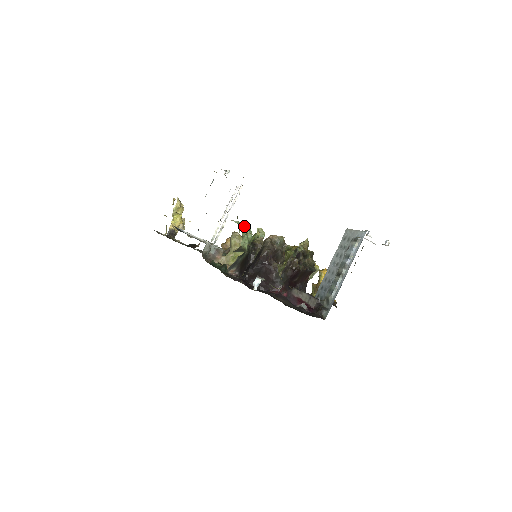
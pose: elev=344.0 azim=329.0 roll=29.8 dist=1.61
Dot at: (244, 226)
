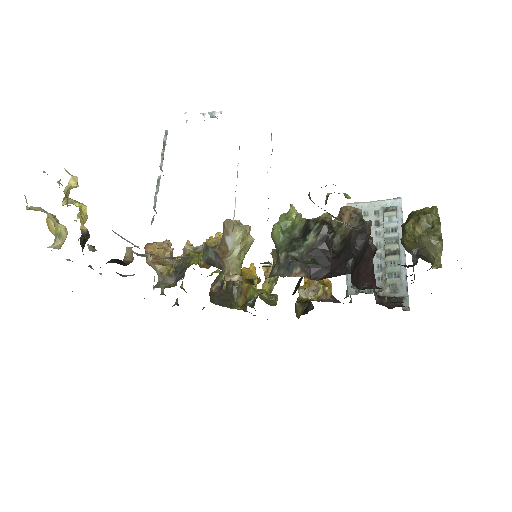
Dot at: occluded
